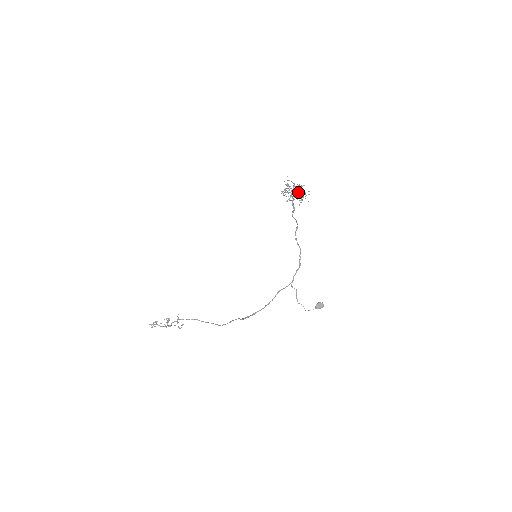
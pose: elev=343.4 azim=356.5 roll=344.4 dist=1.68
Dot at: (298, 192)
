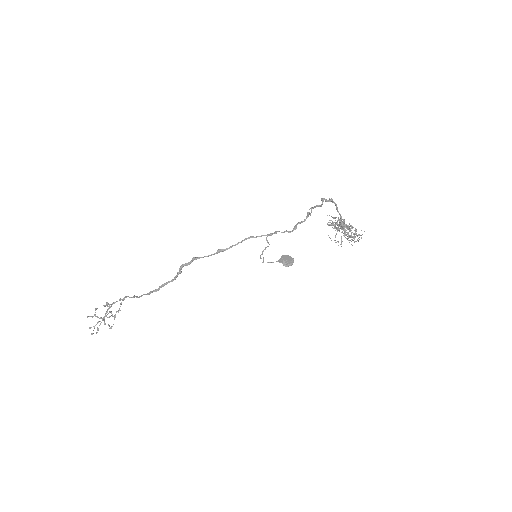
Dot at: occluded
